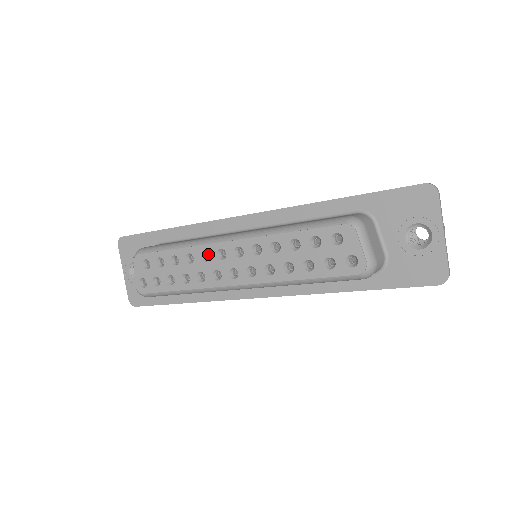
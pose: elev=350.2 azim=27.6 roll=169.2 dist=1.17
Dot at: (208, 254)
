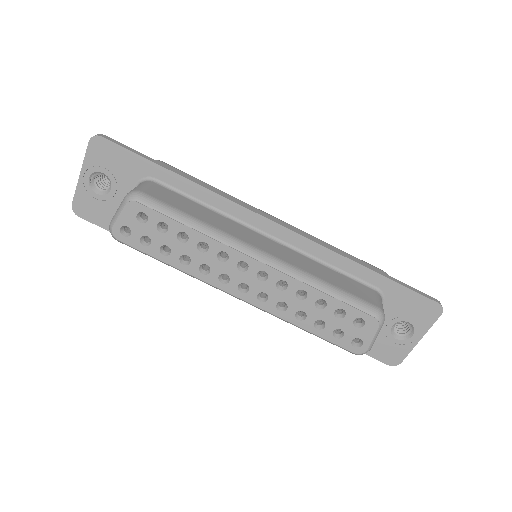
Dot at: occluded
